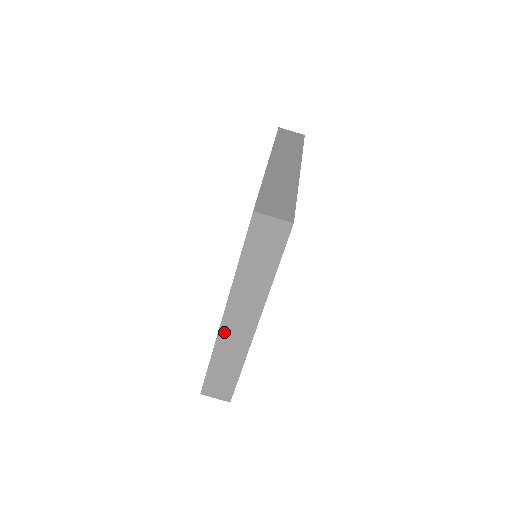
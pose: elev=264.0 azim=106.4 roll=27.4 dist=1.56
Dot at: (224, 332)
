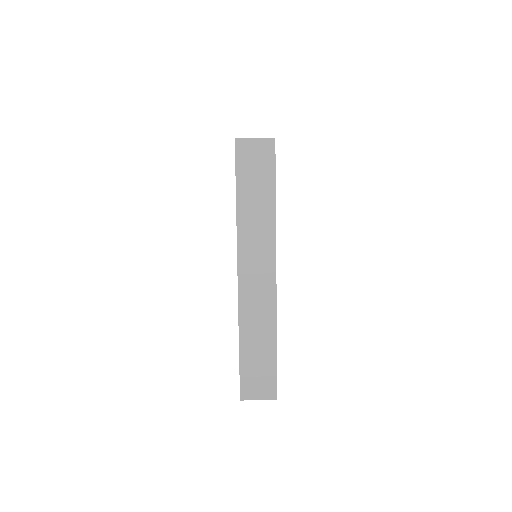
Dot at: (244, 296)
